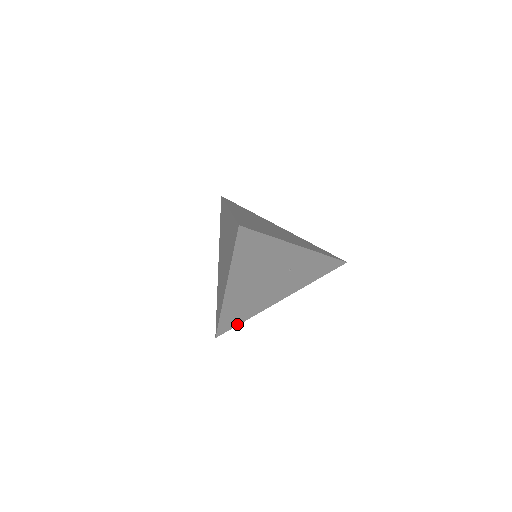
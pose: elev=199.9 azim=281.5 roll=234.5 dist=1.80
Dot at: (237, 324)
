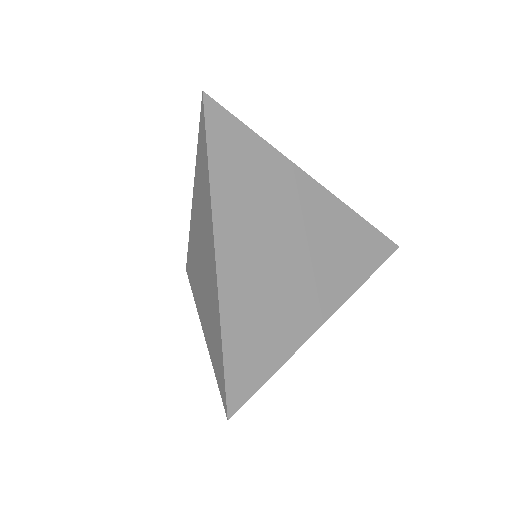
Dot at: occluded
